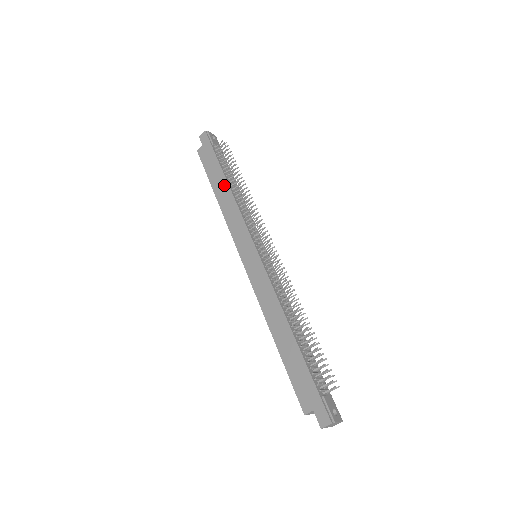
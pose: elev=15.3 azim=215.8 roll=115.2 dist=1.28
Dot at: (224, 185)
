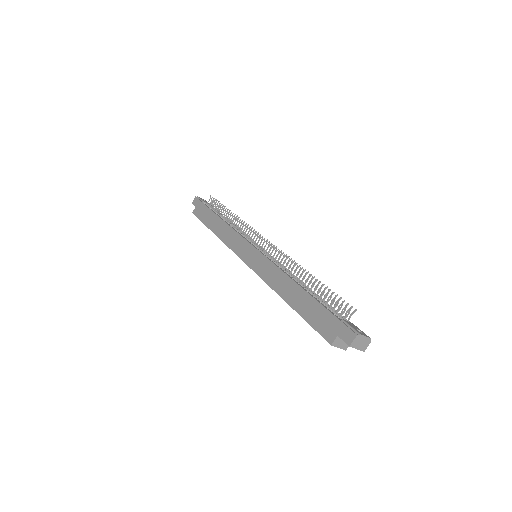
Dot at: (217, 221)
